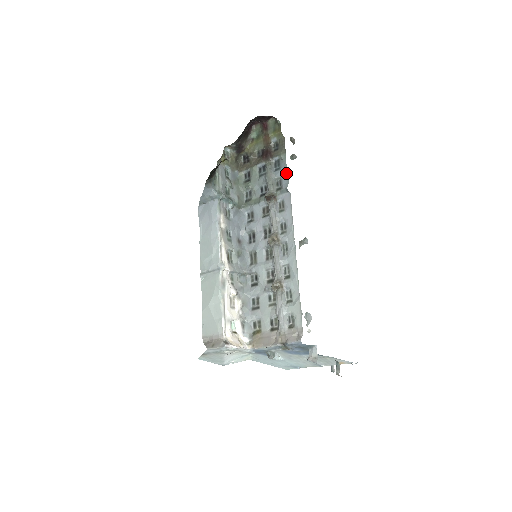
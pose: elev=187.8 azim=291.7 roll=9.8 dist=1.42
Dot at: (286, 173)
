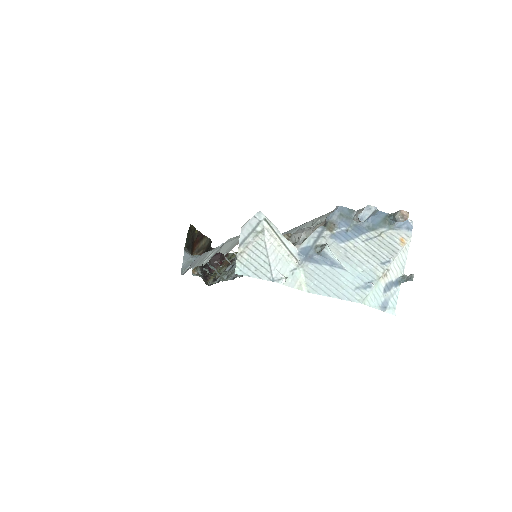
Dot at: occluded
